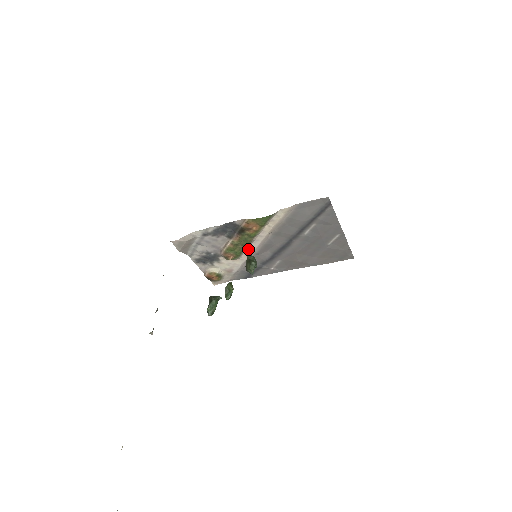
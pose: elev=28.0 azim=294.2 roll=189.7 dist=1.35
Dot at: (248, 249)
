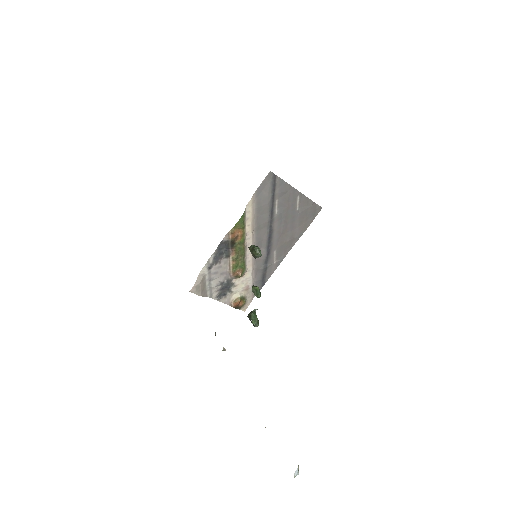
Dot at: (247, 257)
